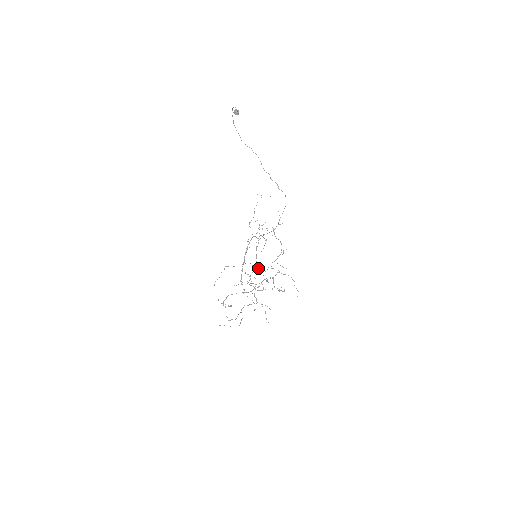
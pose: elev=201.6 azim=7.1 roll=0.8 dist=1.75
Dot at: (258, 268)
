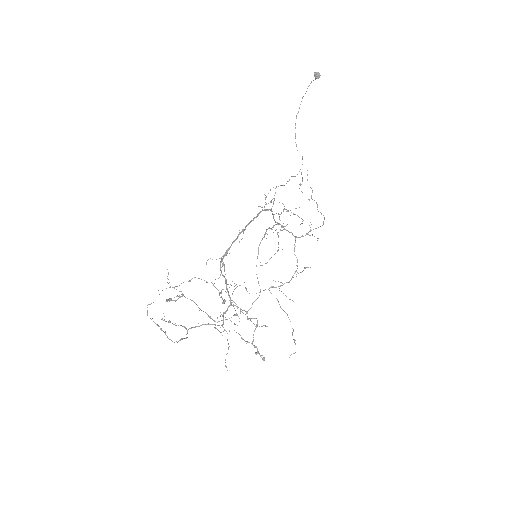
Dot at: (257, 257)
